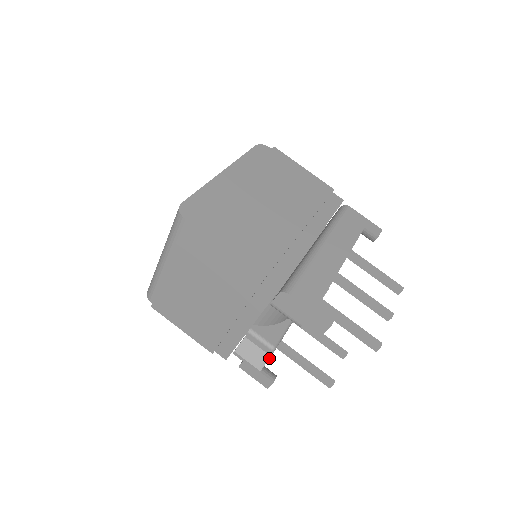
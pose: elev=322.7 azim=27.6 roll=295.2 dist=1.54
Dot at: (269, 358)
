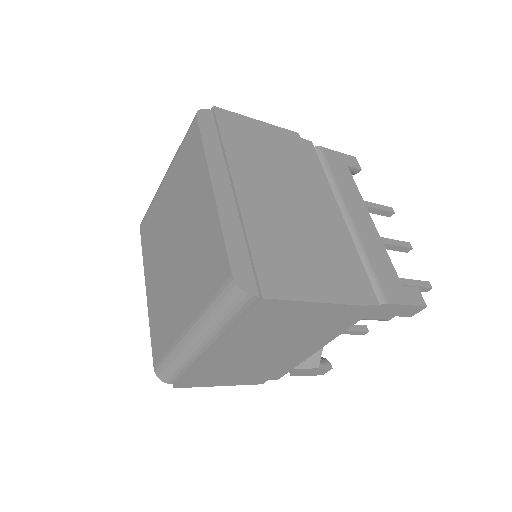
Dot at: occluded
